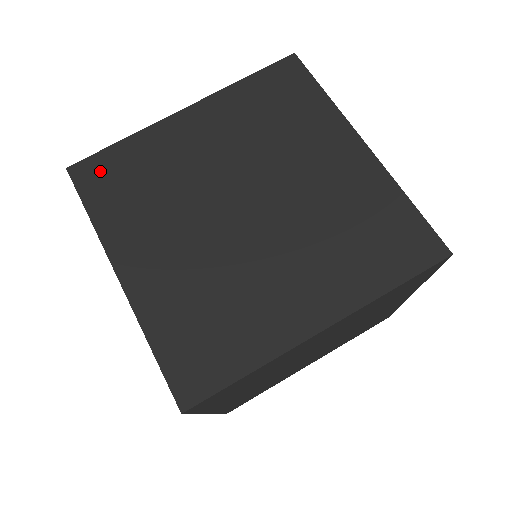
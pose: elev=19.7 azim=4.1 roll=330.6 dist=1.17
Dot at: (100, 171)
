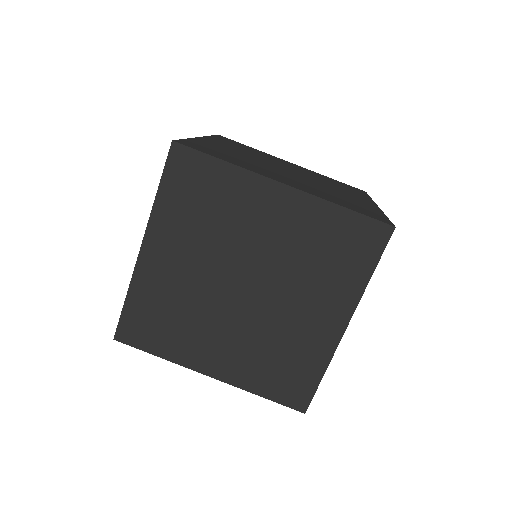
Dot at: (197, 146)
